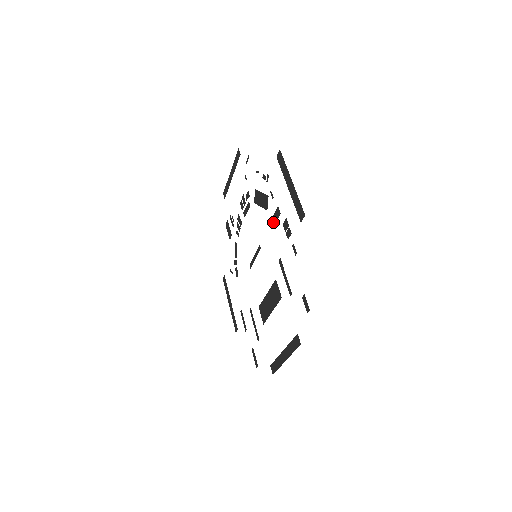
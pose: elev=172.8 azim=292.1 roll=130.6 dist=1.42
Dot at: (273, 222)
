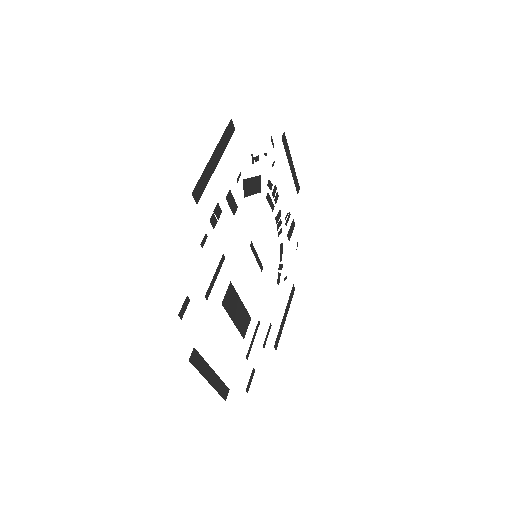
Dot at: (235, 210)
